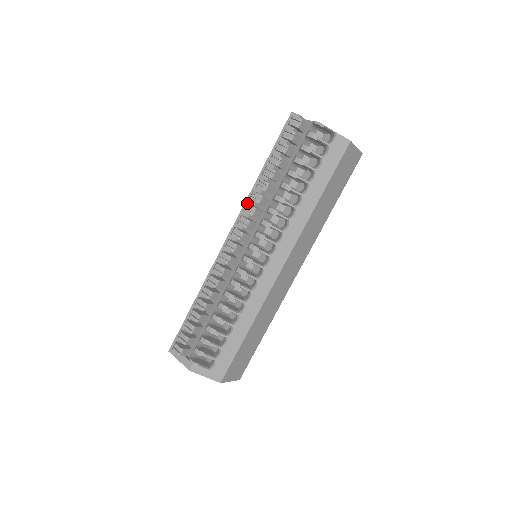
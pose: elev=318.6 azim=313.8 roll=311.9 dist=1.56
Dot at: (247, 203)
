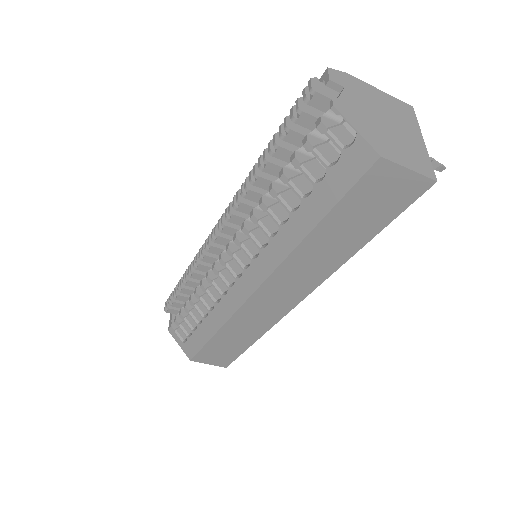
Dot at: (239, 189)
